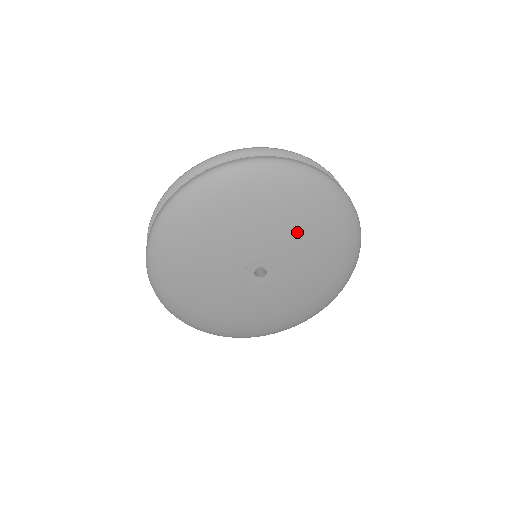
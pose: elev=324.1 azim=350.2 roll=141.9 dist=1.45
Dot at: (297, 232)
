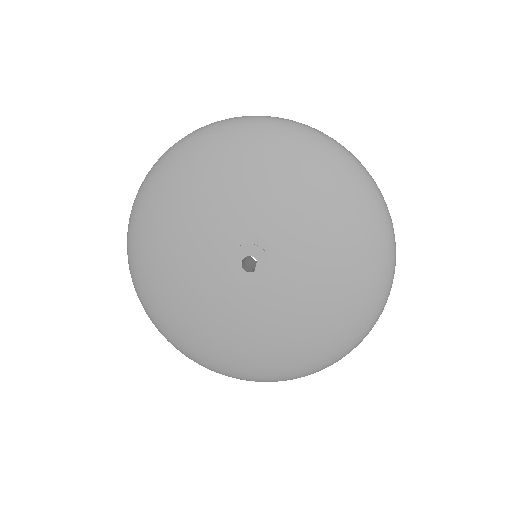
Dot at: (321, 268)
